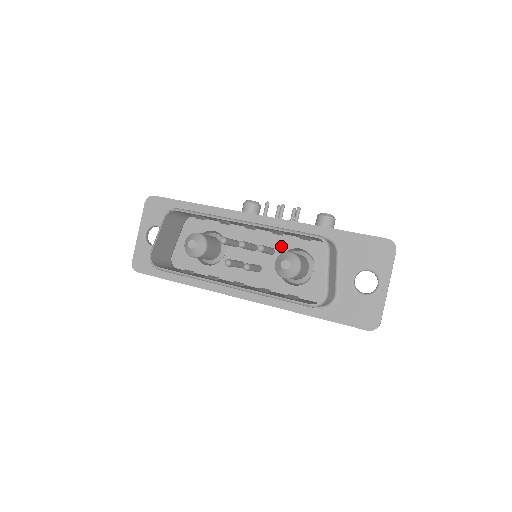
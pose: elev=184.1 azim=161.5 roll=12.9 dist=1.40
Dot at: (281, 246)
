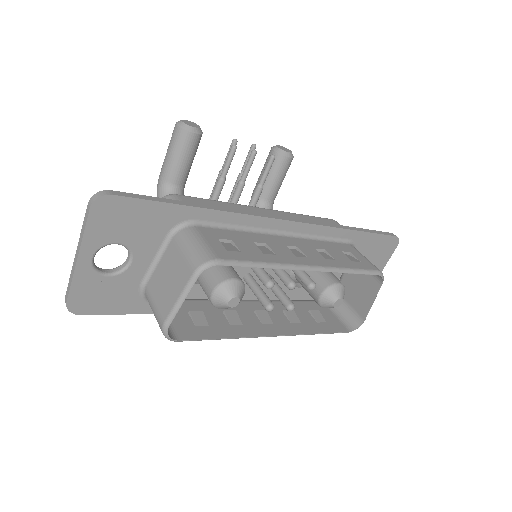
Dot at: occluded
